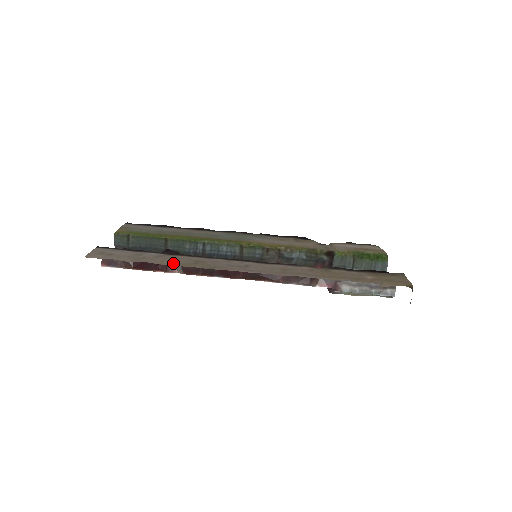
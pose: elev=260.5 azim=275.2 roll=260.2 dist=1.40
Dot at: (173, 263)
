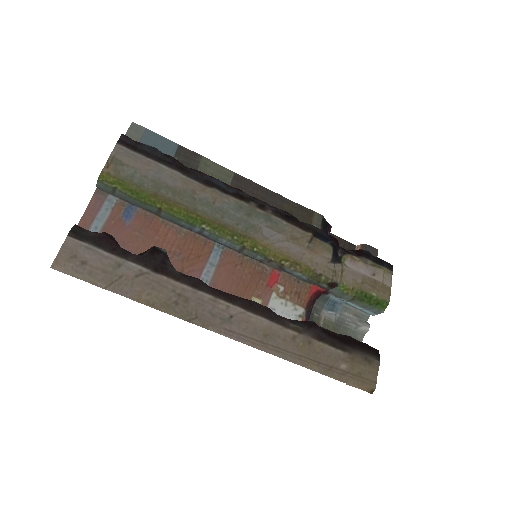
Dot at: (151, 301)
